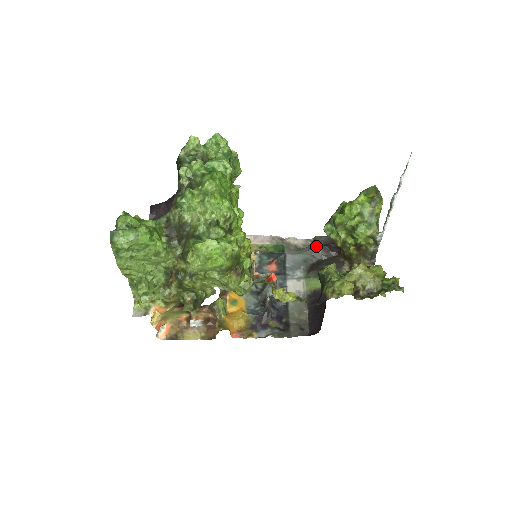
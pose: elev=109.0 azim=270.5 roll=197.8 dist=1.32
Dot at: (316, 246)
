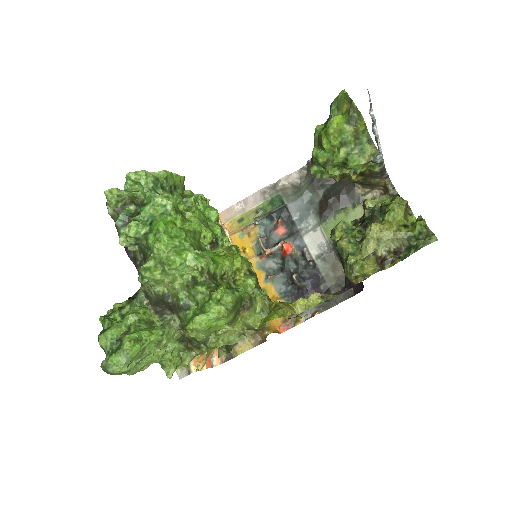
Dot at: (314, 178)
